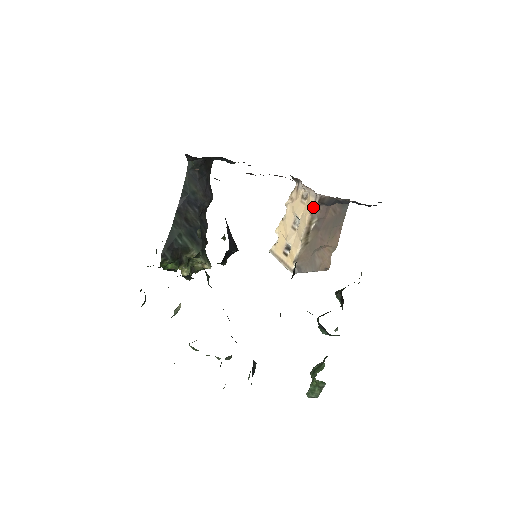
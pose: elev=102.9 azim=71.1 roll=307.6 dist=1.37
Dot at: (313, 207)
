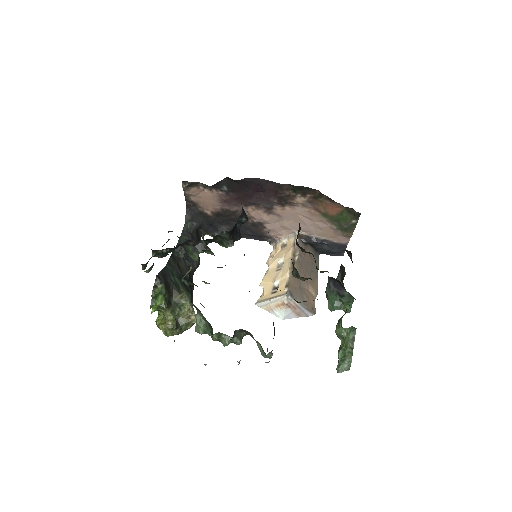
Dot at: (294, 242)
